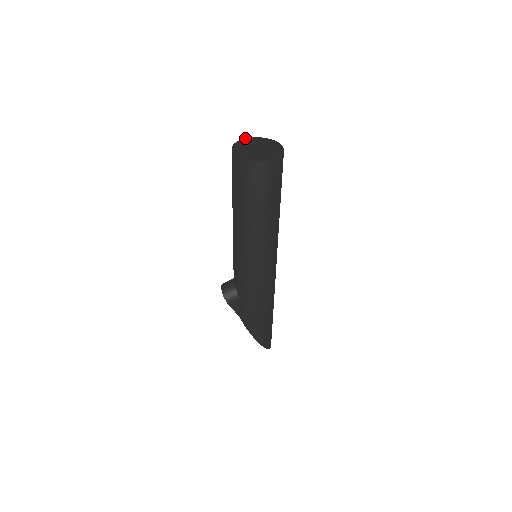
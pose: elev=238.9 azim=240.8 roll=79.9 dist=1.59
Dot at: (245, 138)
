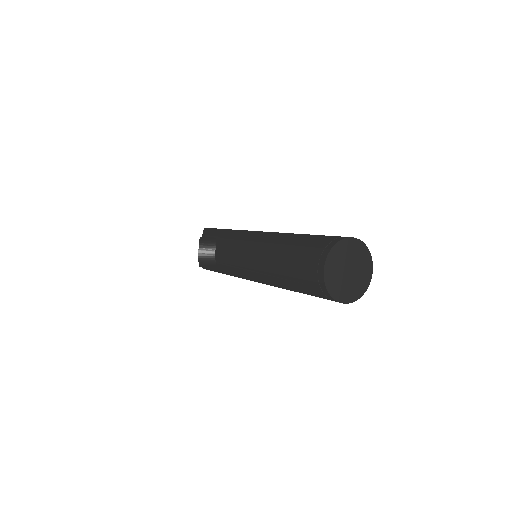
Dot at: (340, 240)
